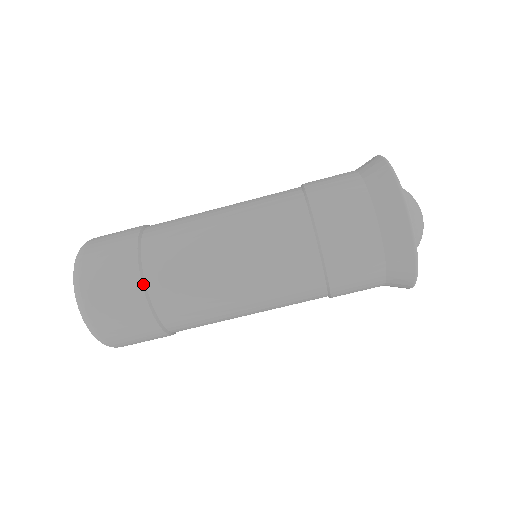
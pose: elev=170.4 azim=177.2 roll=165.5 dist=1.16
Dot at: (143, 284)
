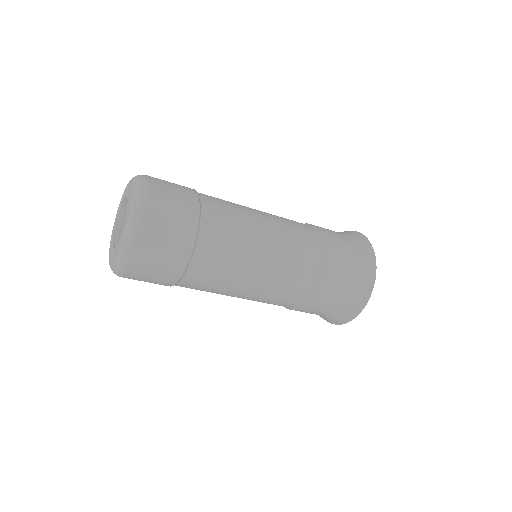
Dot at: (186, 268)
